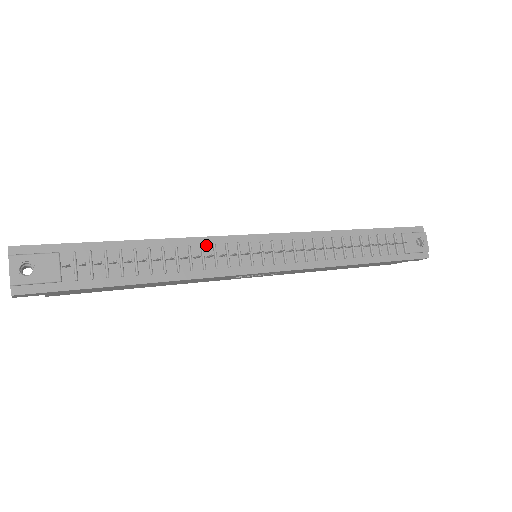
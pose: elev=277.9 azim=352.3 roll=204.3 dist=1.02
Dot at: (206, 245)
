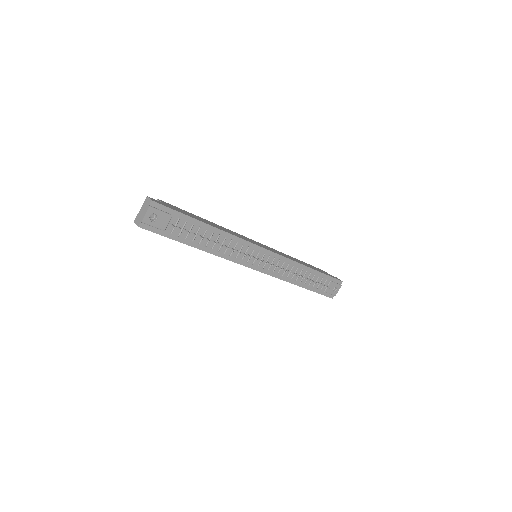
Dot at: (239, 243)
